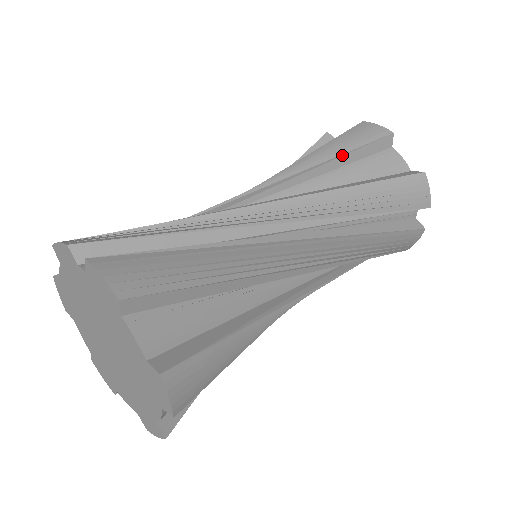
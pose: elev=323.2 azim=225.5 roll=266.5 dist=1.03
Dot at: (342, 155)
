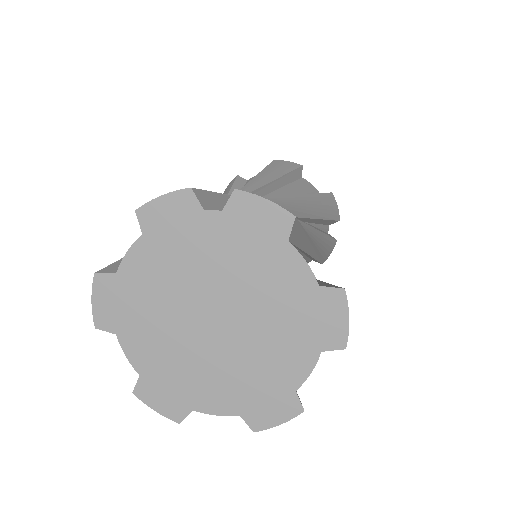
Dot at: (283, 176)
